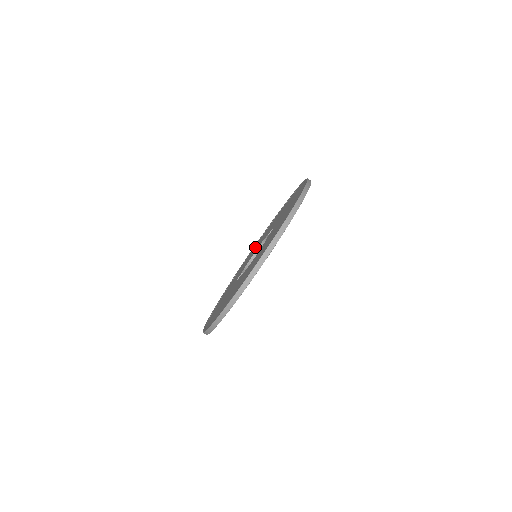
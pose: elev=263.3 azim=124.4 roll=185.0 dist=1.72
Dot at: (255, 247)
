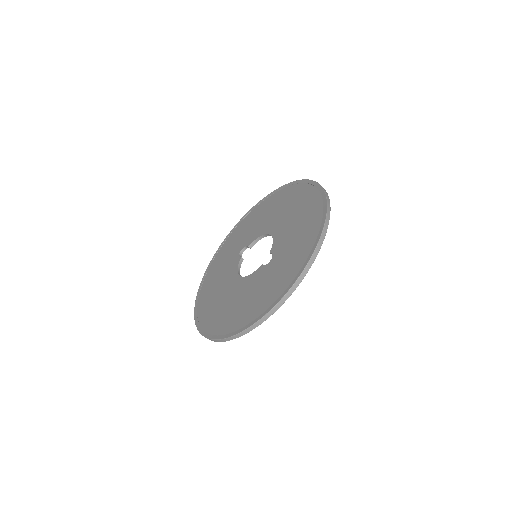
Dot at: (288, 201)
